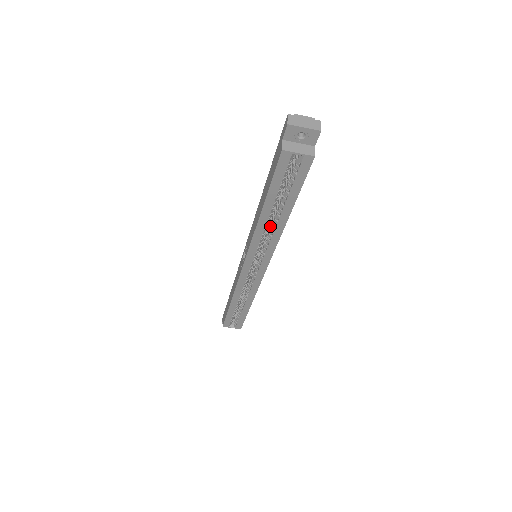
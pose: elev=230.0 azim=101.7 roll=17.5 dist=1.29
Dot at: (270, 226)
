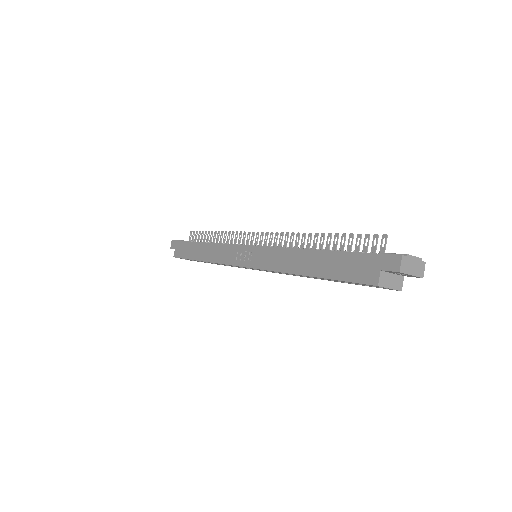
Dot at: occluded
